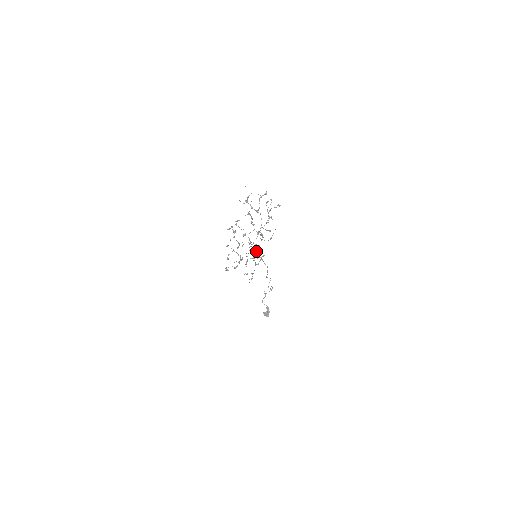
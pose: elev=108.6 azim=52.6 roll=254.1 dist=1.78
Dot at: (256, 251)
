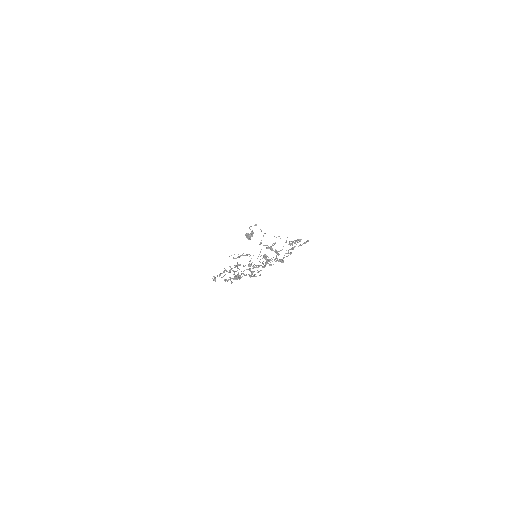
Dot at: (256, 276)
